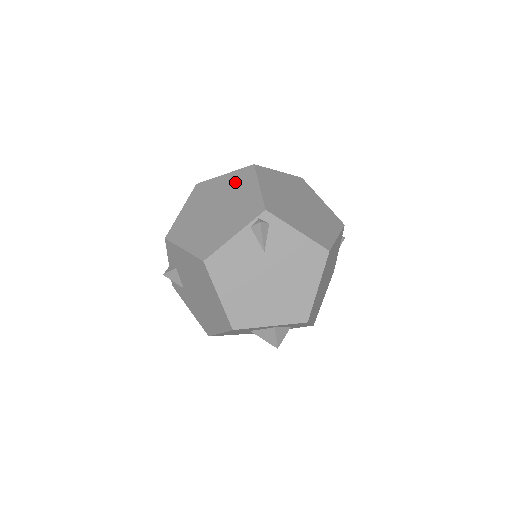
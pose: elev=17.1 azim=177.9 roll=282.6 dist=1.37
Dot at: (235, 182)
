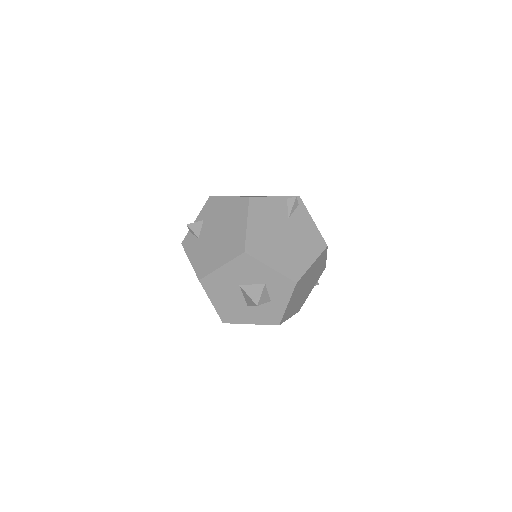
Dot at: occluded
